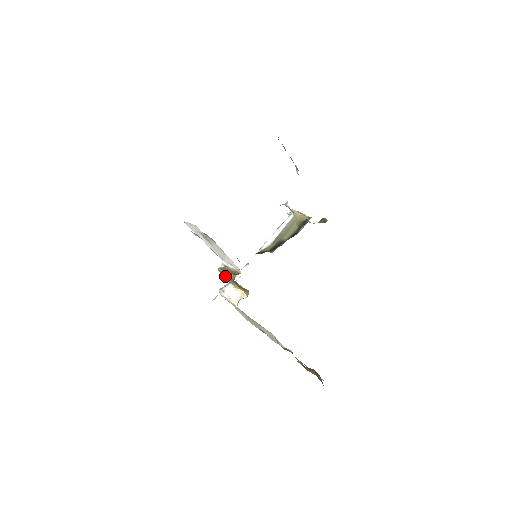
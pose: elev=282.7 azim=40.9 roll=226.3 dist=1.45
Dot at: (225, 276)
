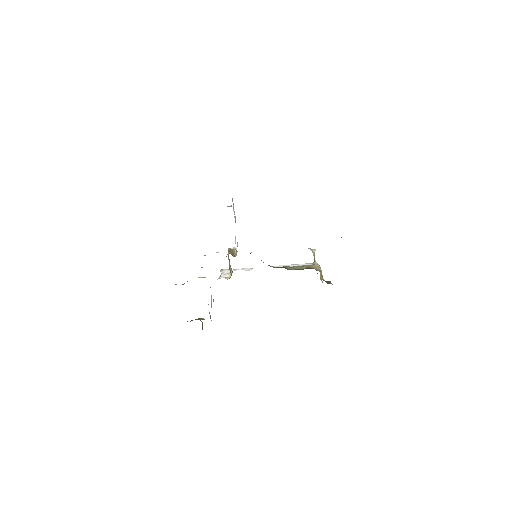
Dot at: occluded
